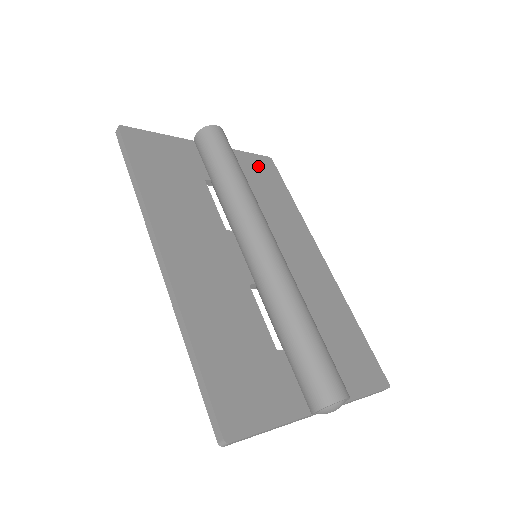
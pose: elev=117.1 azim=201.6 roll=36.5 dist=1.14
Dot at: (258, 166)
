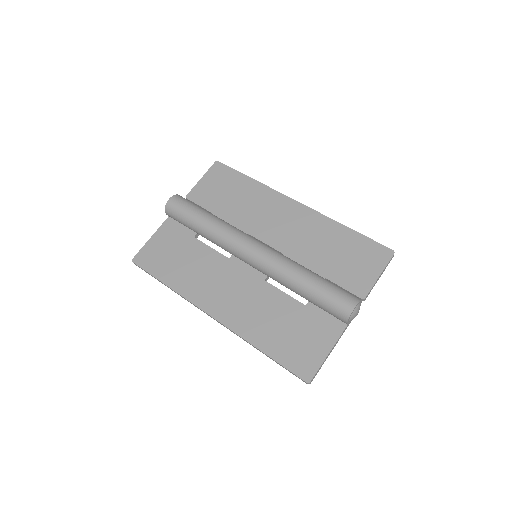
Dot at: (214, 181)
